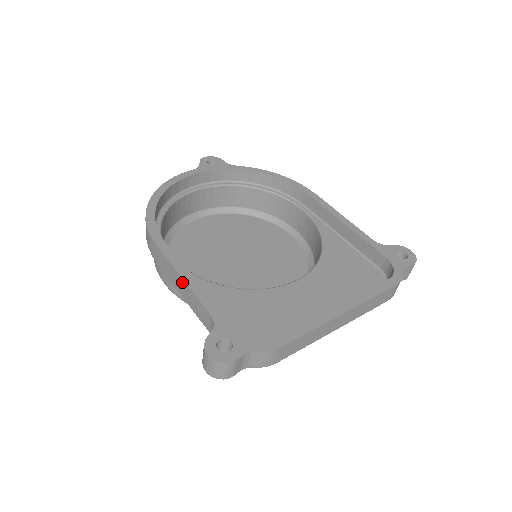
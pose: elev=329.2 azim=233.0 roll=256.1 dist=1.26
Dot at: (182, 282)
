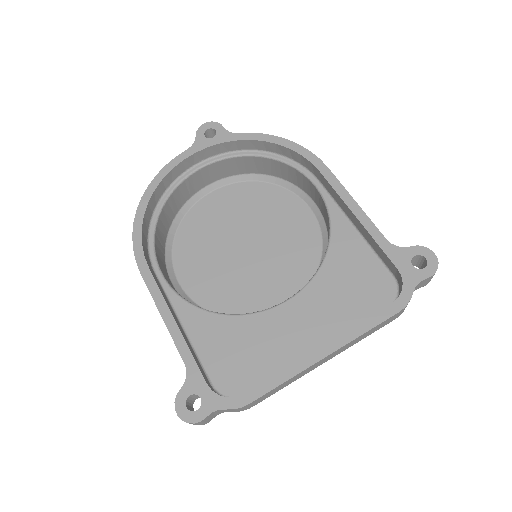
Dot at: (163, 319)
